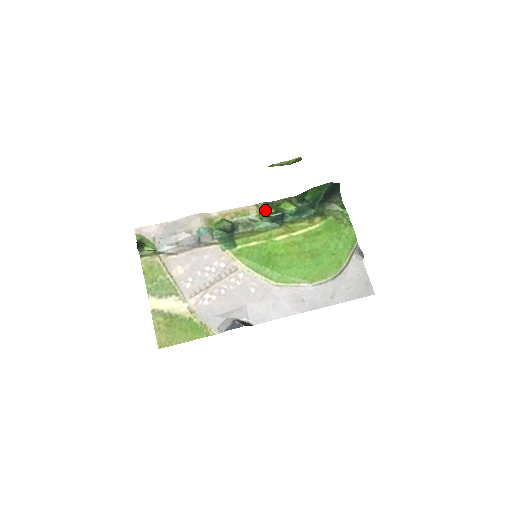
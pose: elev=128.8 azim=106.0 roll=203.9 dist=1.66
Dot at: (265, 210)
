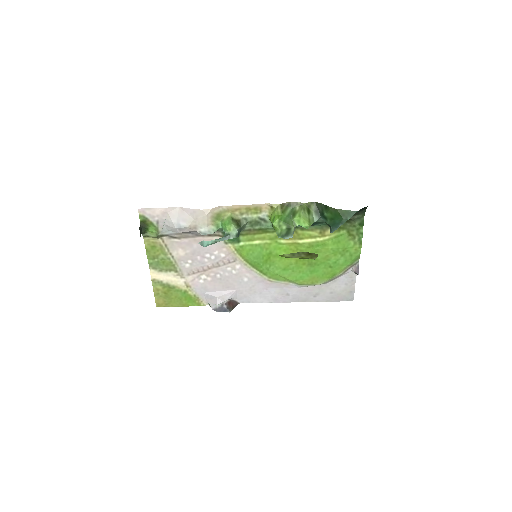
Dot at: (276, 225)
